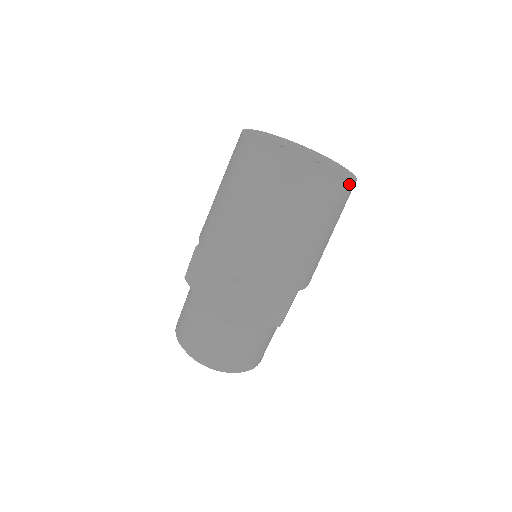
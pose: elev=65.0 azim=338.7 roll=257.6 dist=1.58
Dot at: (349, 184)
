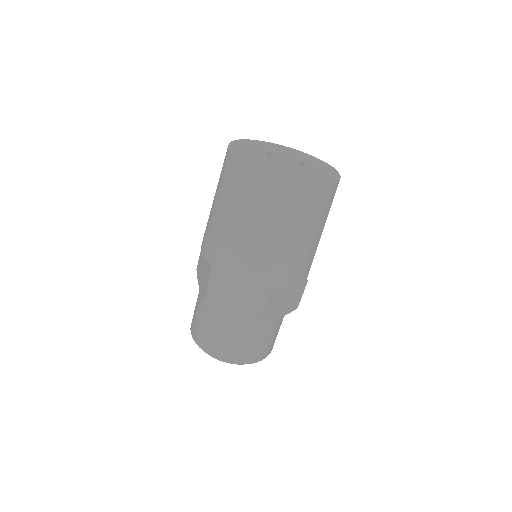
Dot at: (311, 184)
